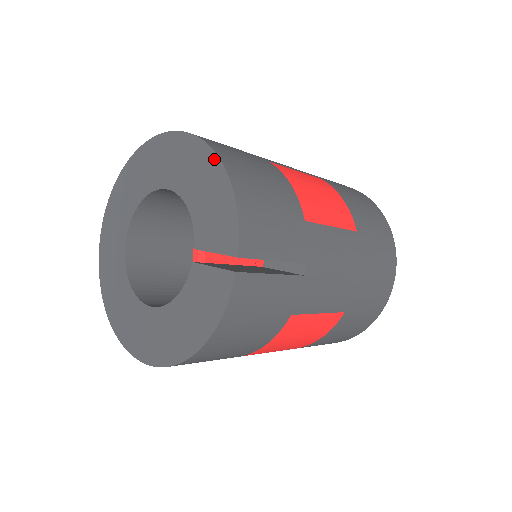
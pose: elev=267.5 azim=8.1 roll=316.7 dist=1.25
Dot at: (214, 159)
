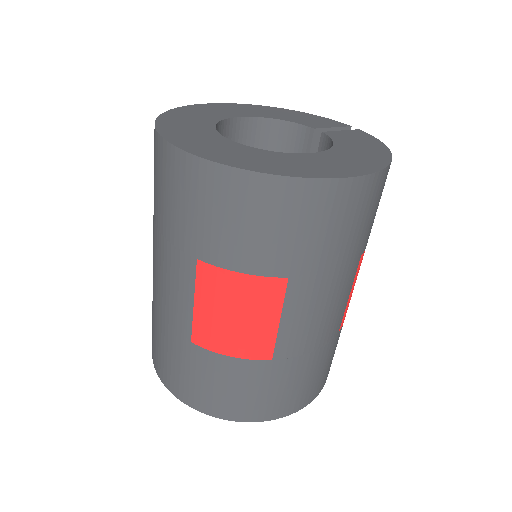
Dot at: (277, 108)
